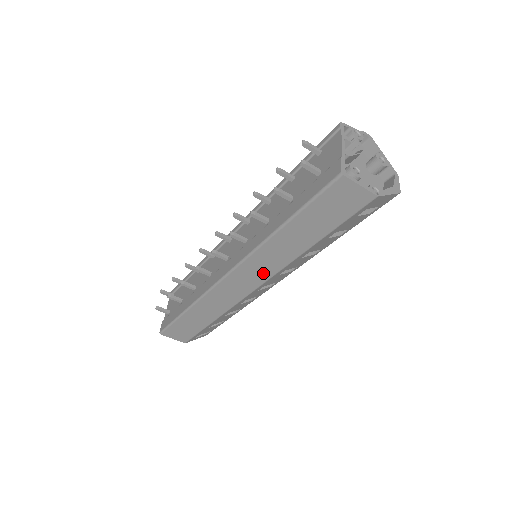
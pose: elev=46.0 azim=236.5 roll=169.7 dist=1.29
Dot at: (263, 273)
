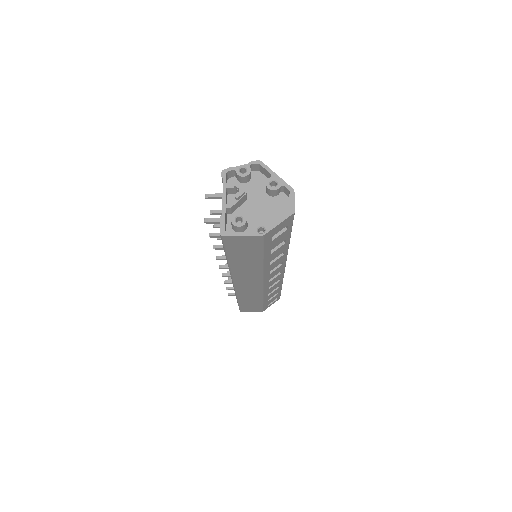
Dot at: (254, 279)
